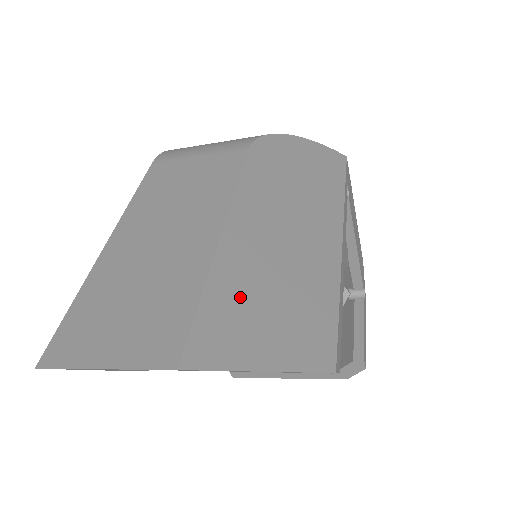
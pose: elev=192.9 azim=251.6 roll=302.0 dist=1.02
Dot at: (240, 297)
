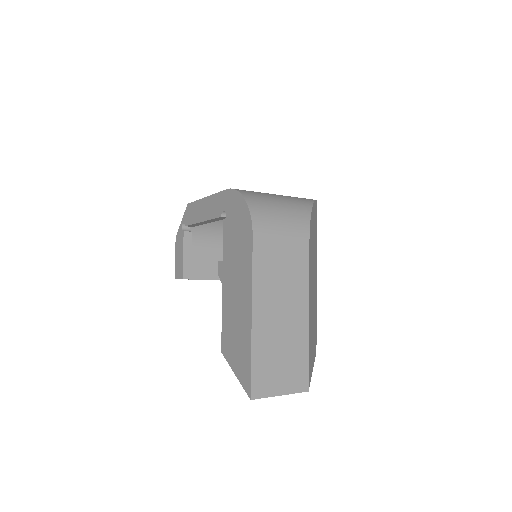
Dot at: (311, 344)
